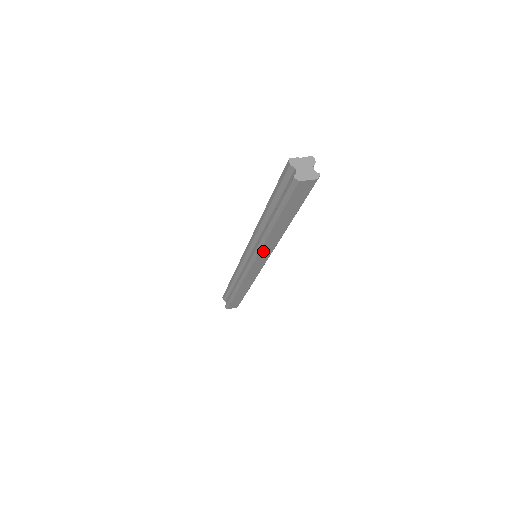
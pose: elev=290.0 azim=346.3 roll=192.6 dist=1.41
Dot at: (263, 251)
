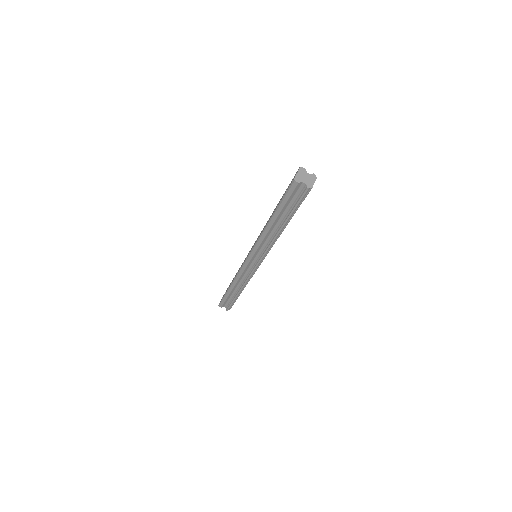
Dot at: occluded
